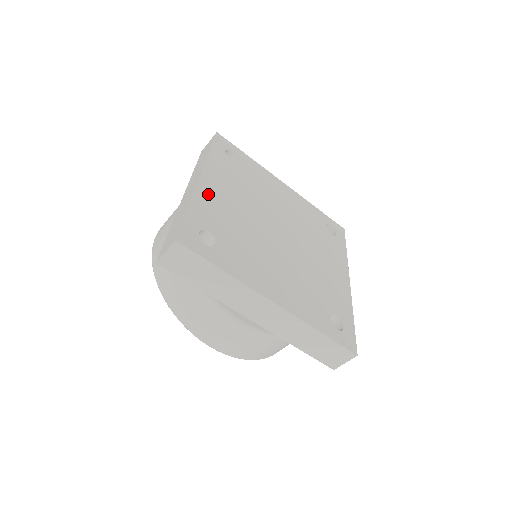
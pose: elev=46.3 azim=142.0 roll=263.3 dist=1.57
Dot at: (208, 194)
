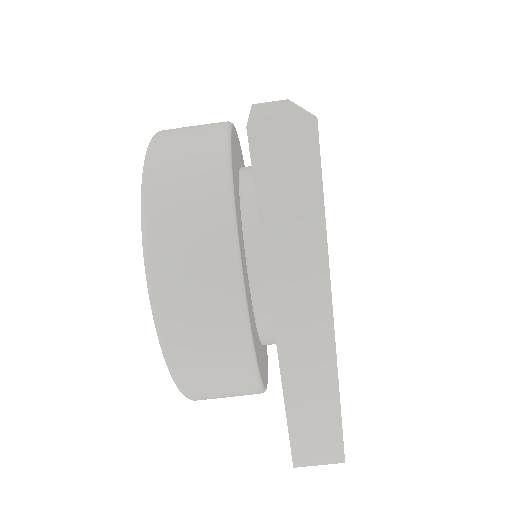
Dot at: occluded
